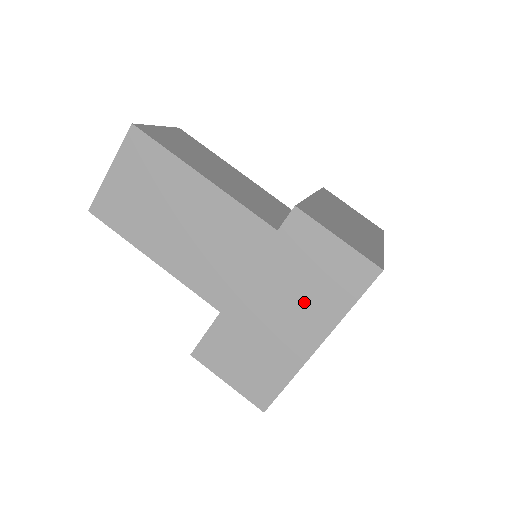
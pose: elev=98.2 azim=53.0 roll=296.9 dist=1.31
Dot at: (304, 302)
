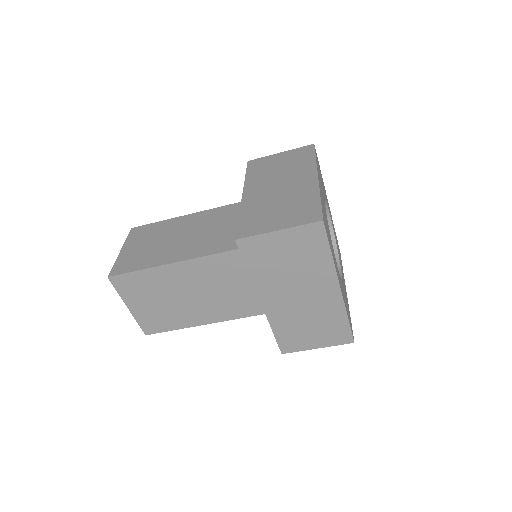
Dot at: (303, 277)
